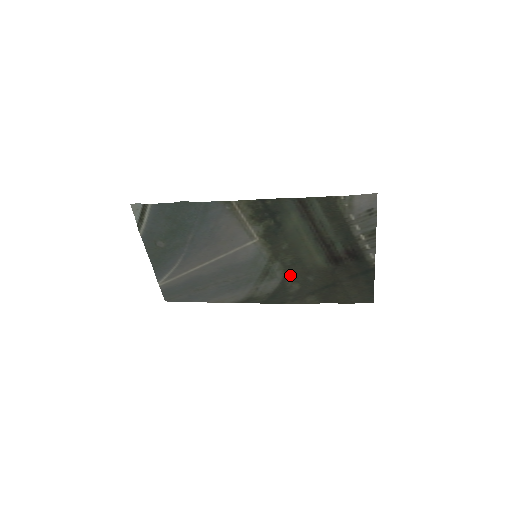
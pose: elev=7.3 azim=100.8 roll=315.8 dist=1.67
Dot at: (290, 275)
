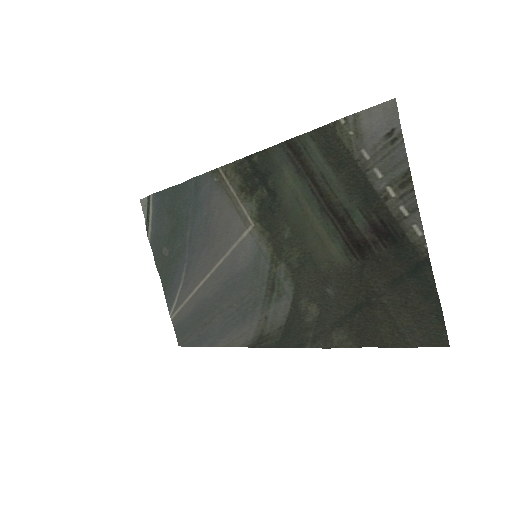
Dot at: (302, 287)
